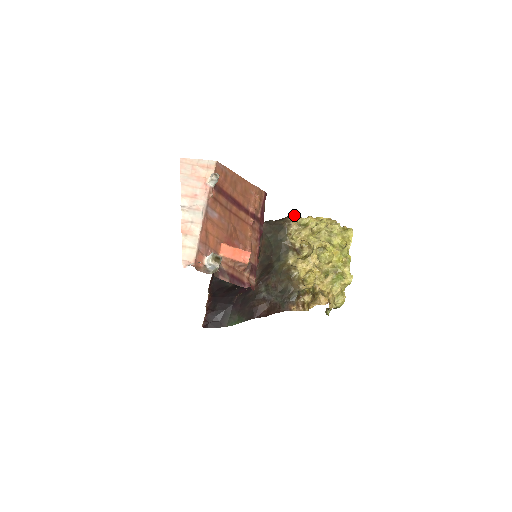
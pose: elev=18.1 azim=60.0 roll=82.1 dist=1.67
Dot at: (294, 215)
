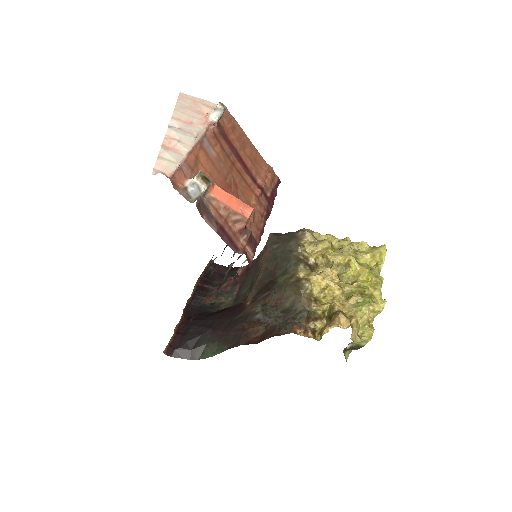
Dot at: occluded
